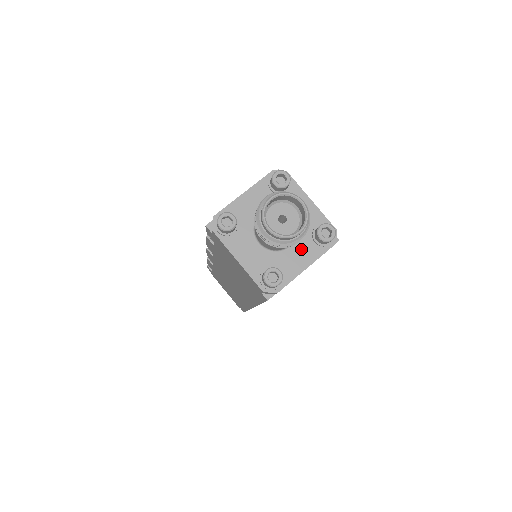
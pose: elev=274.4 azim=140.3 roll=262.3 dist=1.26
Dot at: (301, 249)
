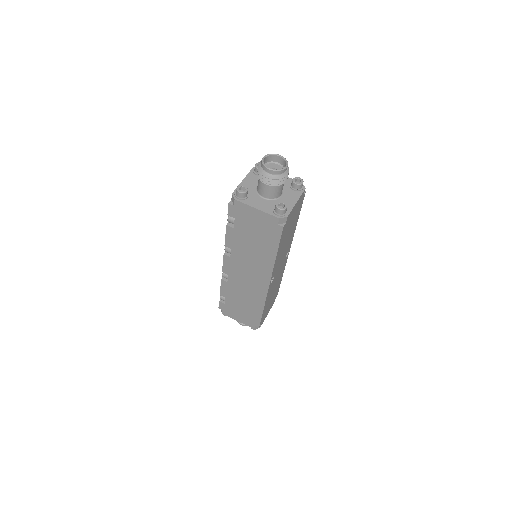
Dot at: (288, 195)
